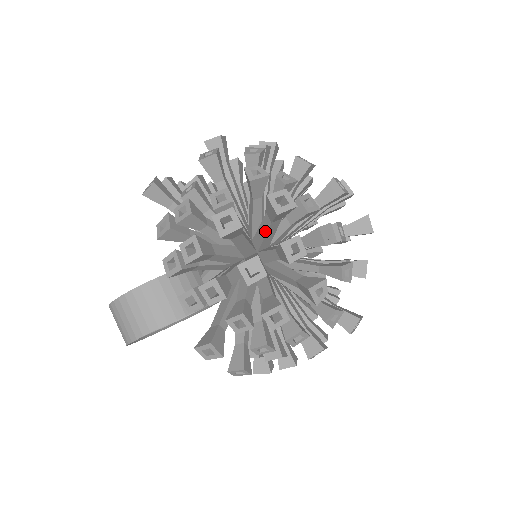
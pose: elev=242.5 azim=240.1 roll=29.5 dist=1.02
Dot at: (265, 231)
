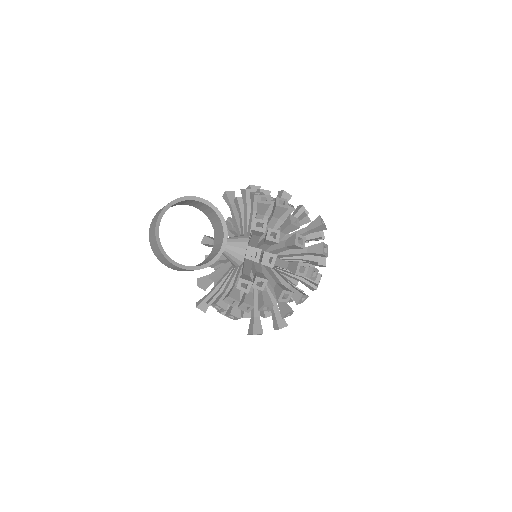
Dot at: occluded
